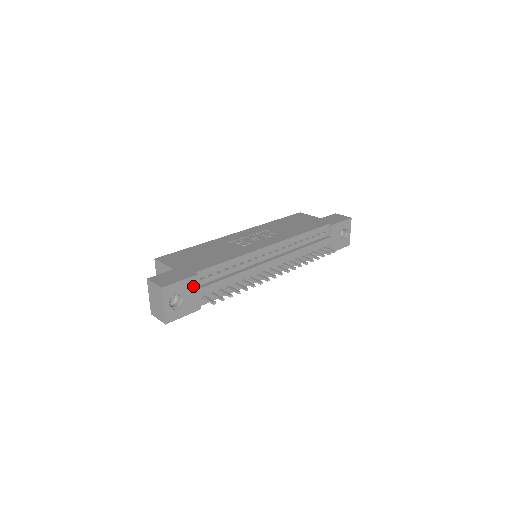
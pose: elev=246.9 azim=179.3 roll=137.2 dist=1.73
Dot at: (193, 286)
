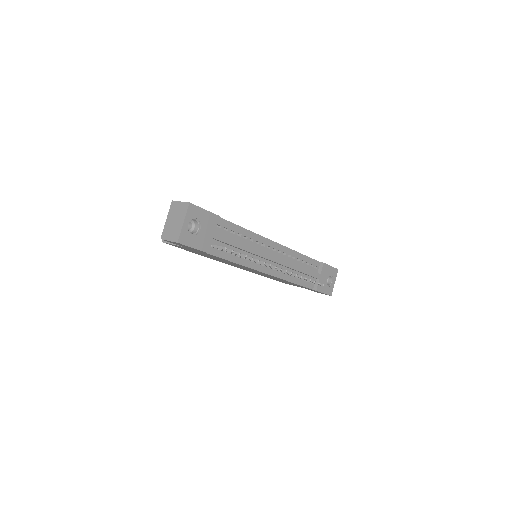
Dot at: (212, 224)
